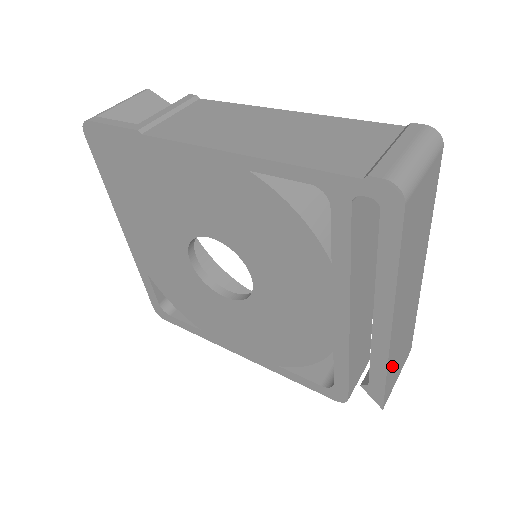
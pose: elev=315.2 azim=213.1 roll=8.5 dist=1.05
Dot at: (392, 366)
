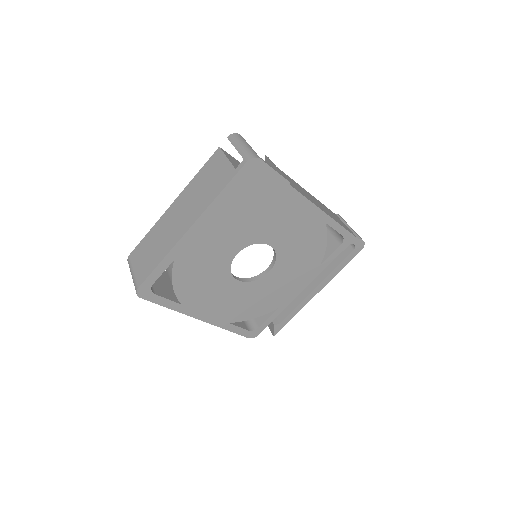
Dot at: occluded
